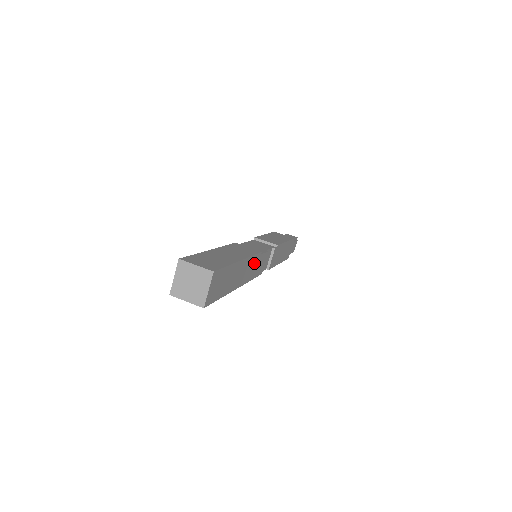
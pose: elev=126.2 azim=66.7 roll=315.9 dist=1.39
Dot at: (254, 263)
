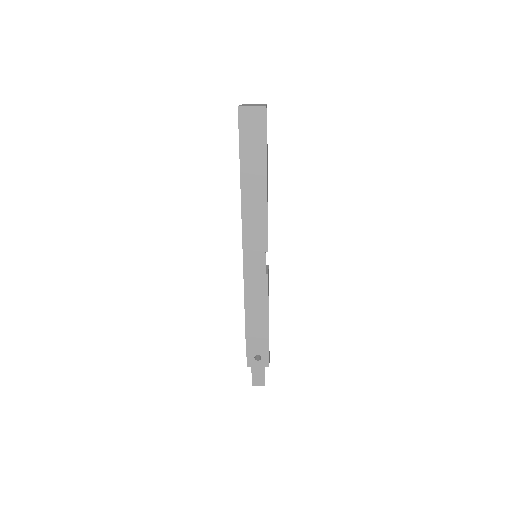
Dot at: occluded
